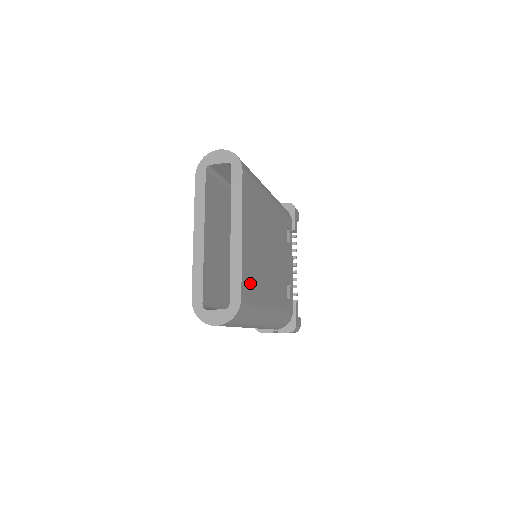
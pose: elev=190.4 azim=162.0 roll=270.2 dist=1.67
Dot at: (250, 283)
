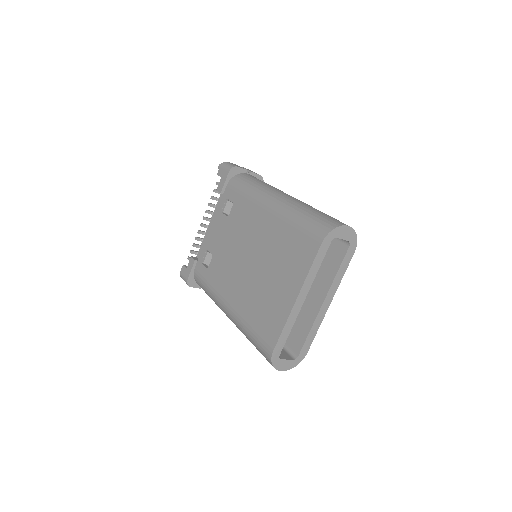
Dot at: occluded
